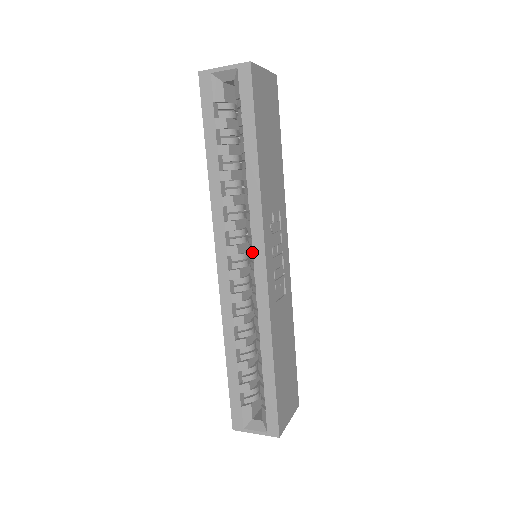
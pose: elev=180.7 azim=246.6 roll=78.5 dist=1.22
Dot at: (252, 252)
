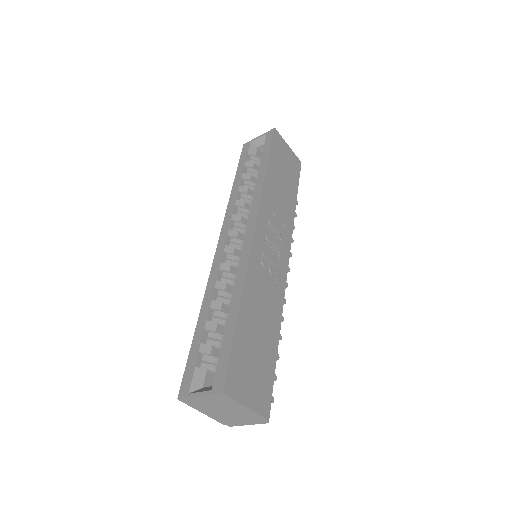
Dot at: (247, 225)
